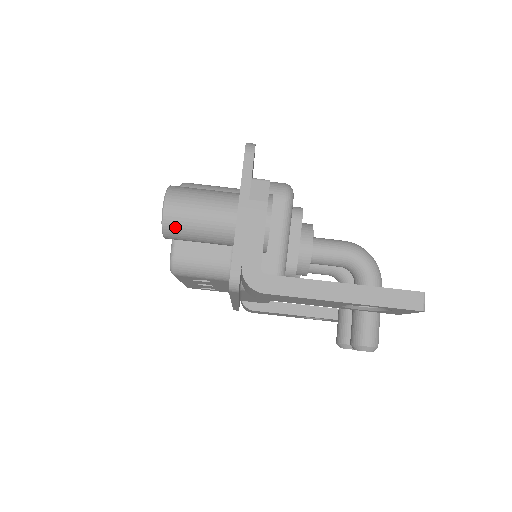
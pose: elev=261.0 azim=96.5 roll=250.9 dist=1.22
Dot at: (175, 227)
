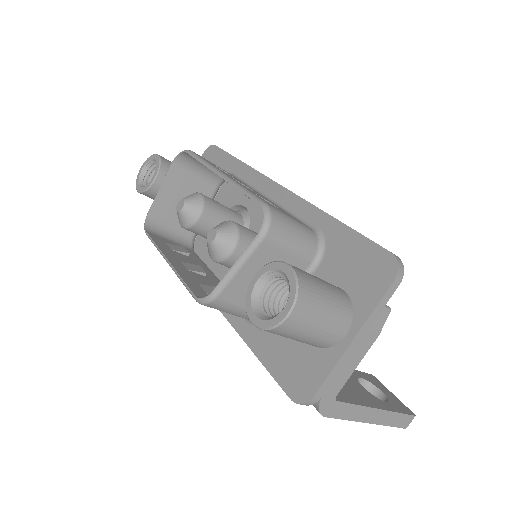
Dot at: (281, 333)
